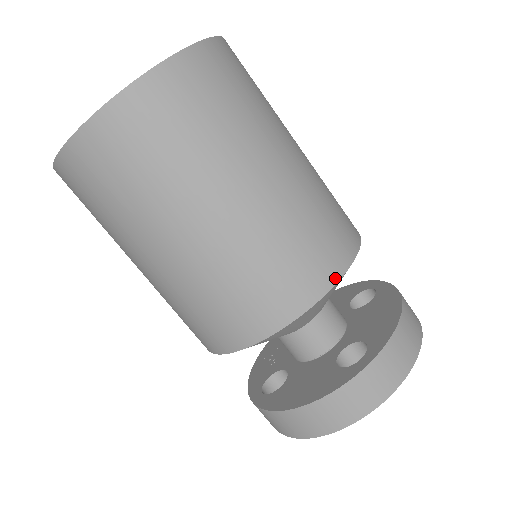
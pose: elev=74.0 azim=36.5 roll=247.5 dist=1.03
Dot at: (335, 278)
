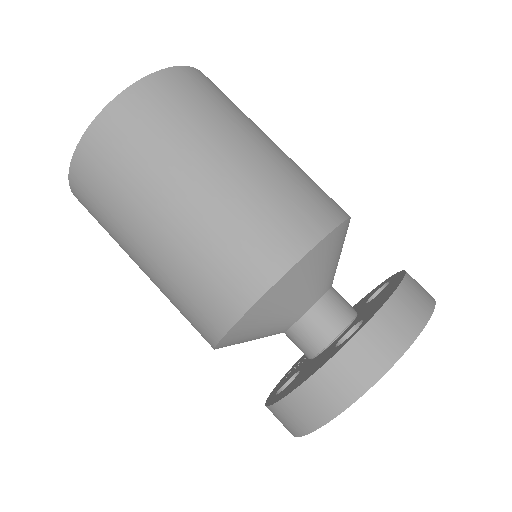
Dot at: (308, 246)
